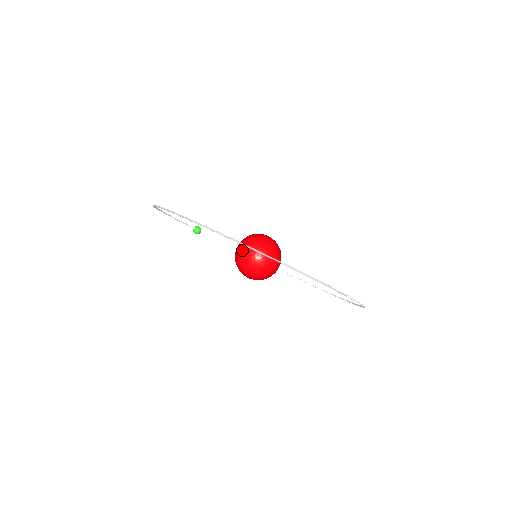
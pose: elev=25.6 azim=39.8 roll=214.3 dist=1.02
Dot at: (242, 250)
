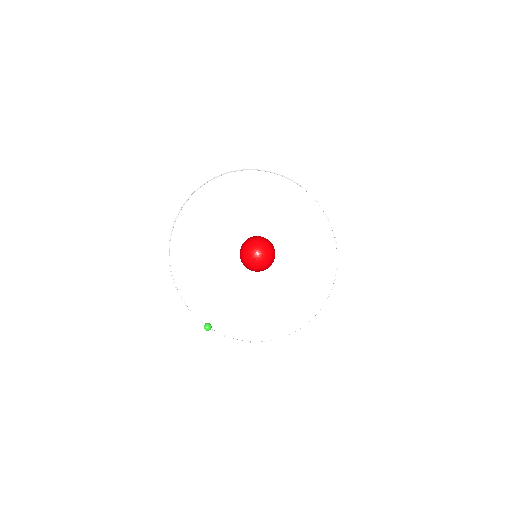
Dot at: (243, 243)
